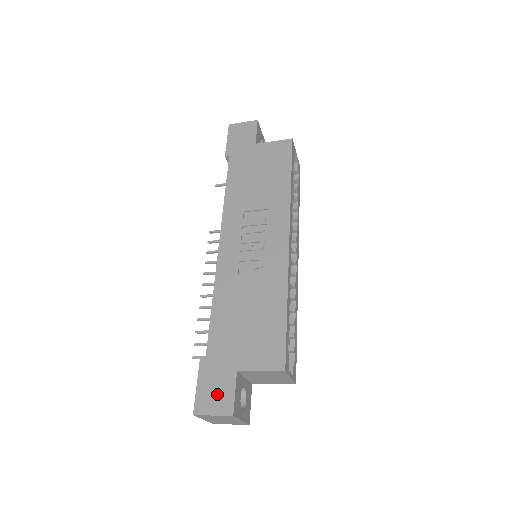
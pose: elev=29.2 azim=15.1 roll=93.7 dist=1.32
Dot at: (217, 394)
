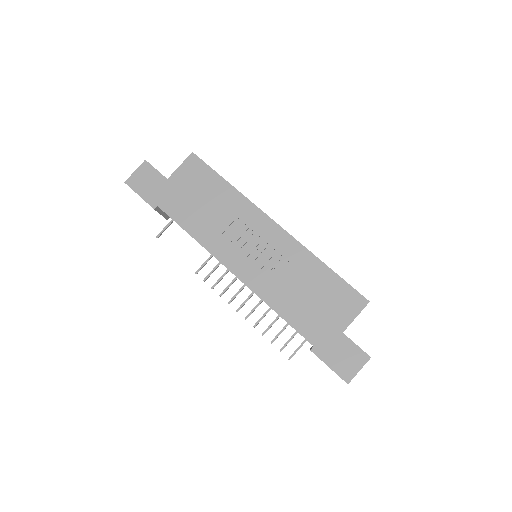
Dot at: (347, 358)
